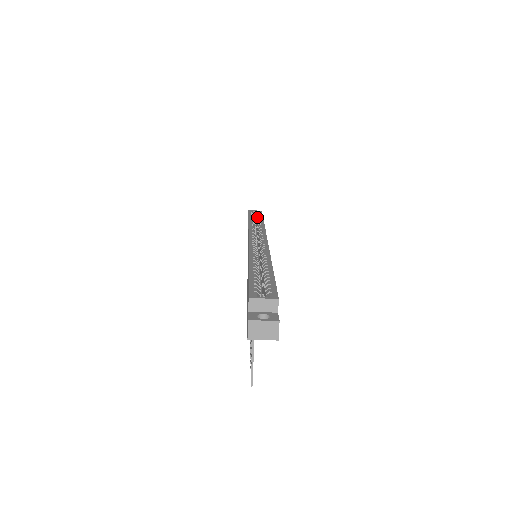
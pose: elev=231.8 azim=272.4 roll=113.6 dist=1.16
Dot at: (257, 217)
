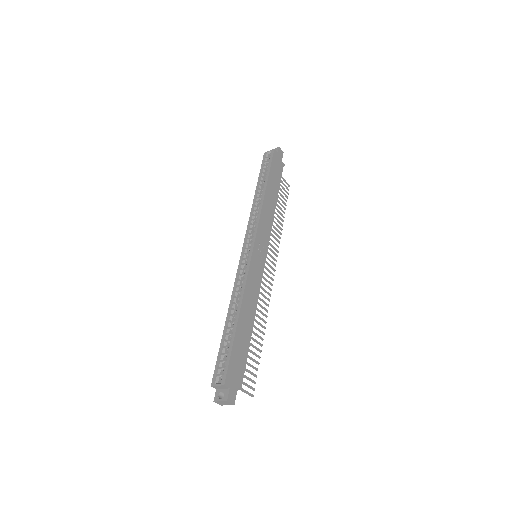
Dot at: (265, 174)
